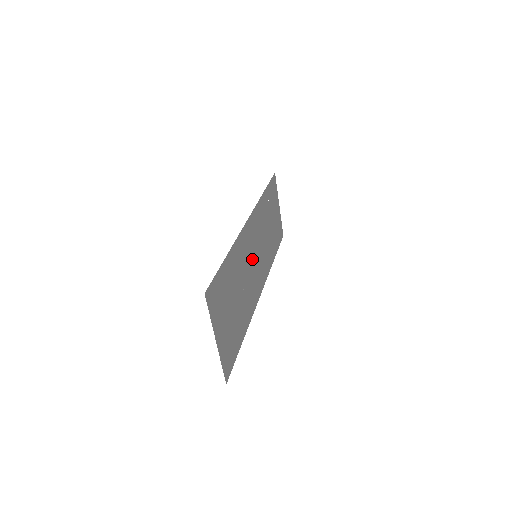
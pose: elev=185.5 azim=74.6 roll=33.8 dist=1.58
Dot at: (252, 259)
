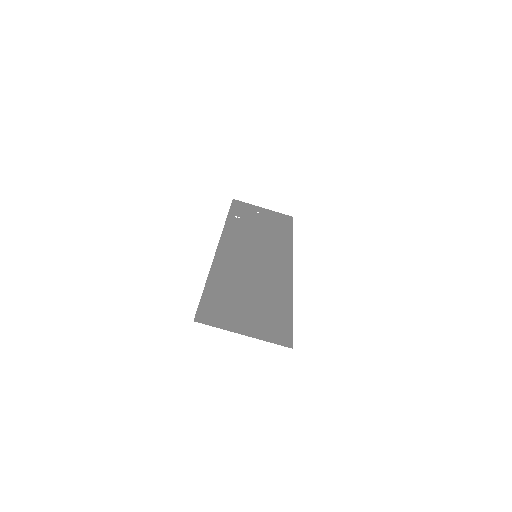
Dot at: (252, 261)
